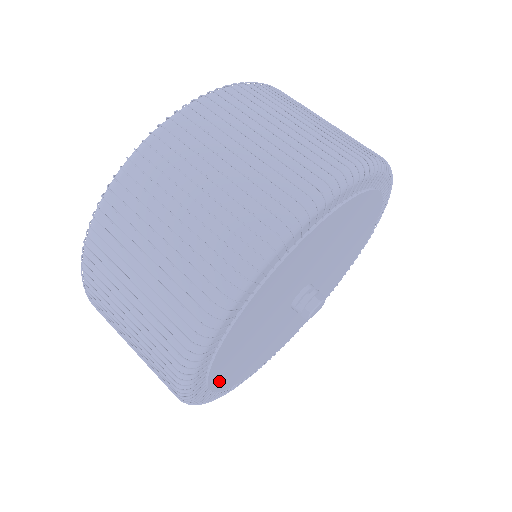
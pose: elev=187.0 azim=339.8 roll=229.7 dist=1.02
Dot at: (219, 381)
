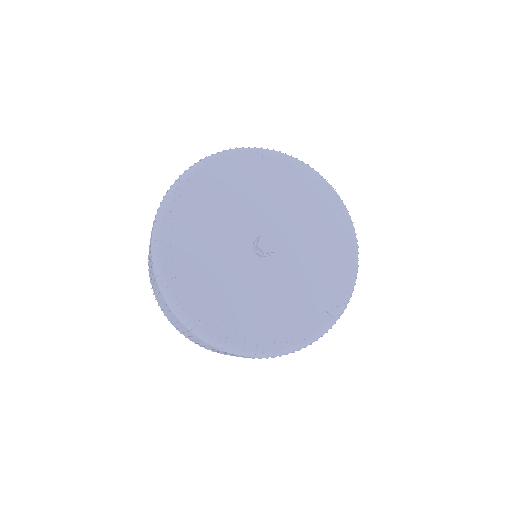
Dot at: (224, 320)
